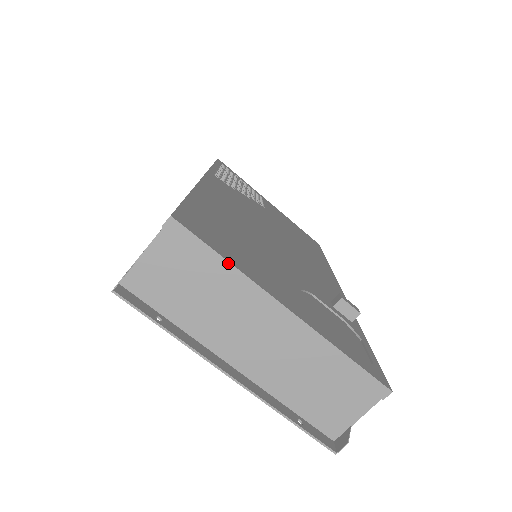
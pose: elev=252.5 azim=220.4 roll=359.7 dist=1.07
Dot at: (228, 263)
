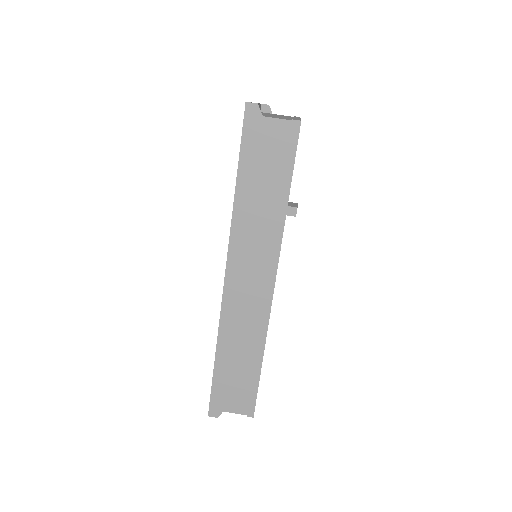
Dot at: occluded
